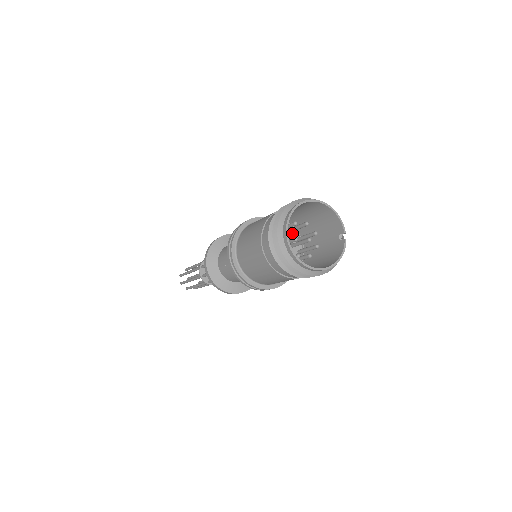
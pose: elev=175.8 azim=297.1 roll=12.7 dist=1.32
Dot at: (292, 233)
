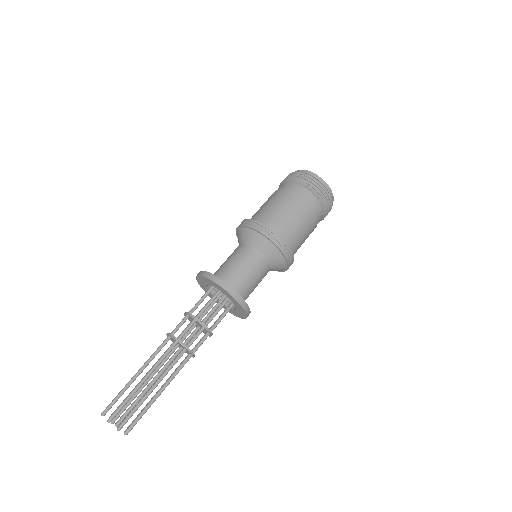
Dot at: occluded
